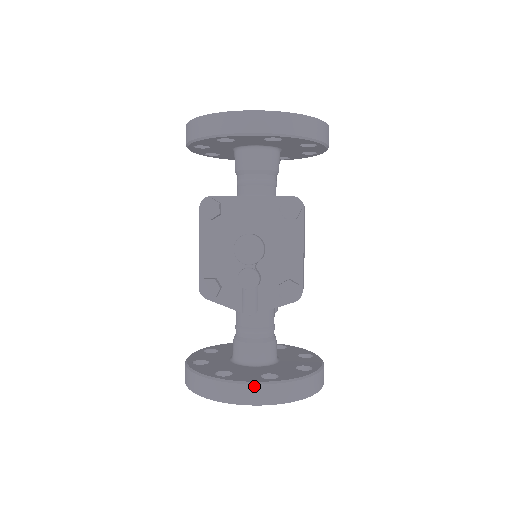
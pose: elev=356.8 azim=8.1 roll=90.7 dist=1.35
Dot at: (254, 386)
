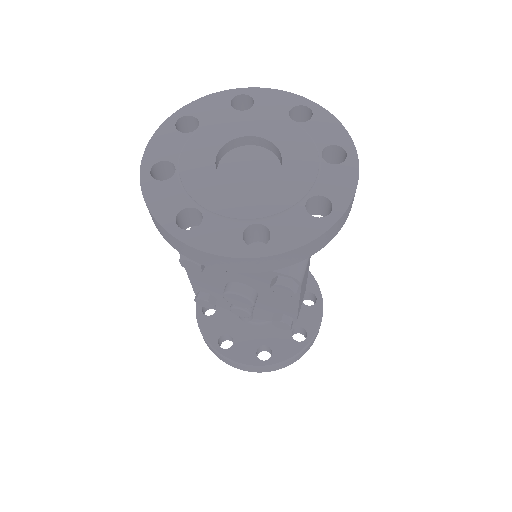
Dot at: (248, 367)
